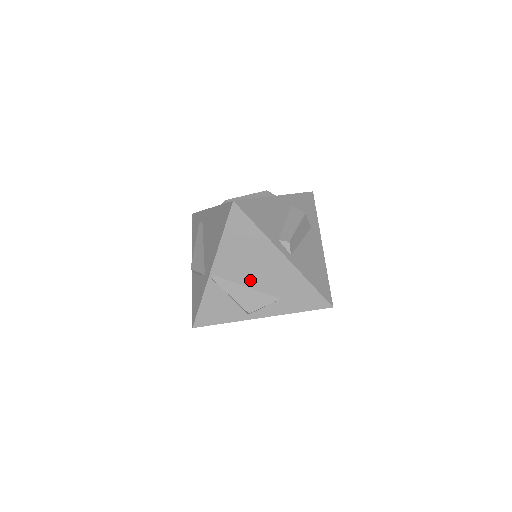
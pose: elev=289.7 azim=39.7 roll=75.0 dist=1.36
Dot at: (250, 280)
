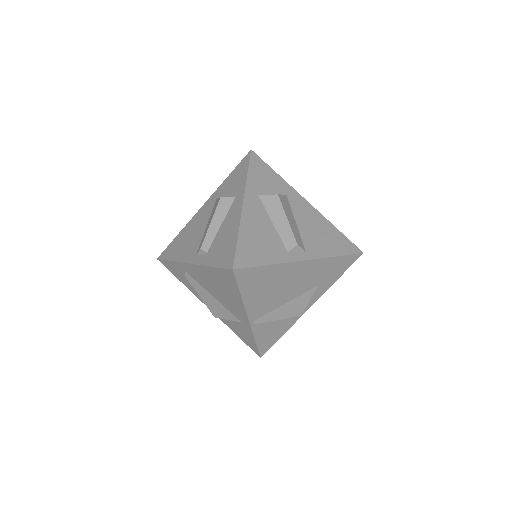
Dot at: (286, 298)
